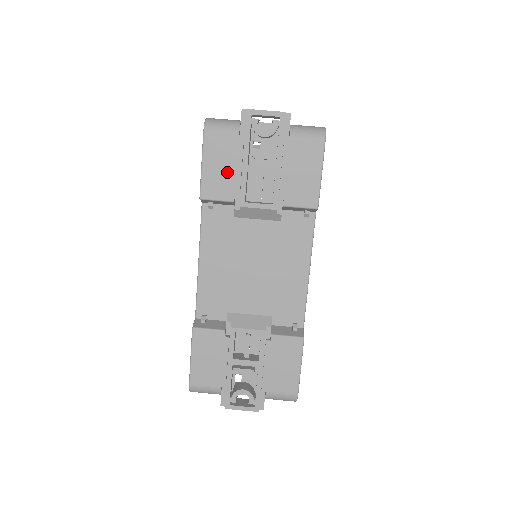
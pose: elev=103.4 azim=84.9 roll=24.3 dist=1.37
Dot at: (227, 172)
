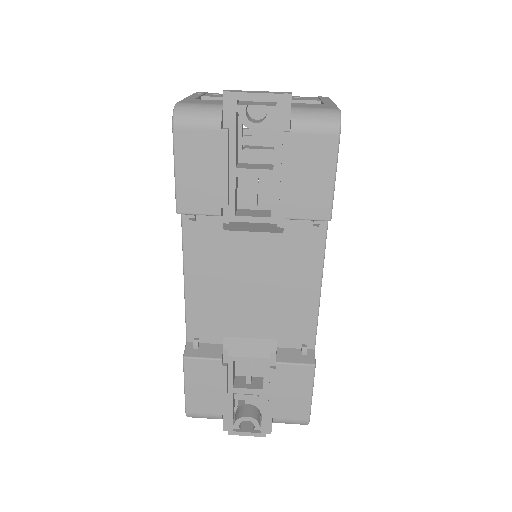
Dot at: (209, 178)
